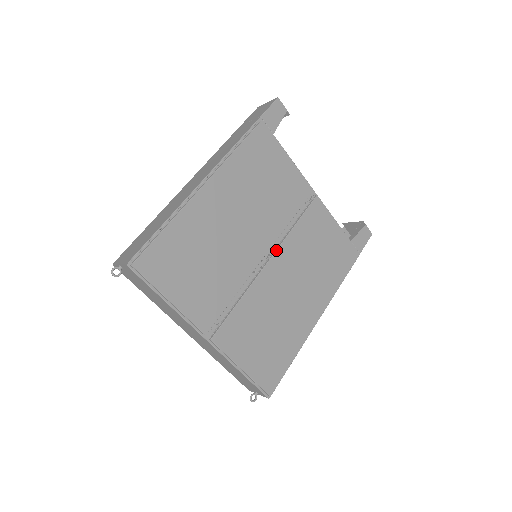
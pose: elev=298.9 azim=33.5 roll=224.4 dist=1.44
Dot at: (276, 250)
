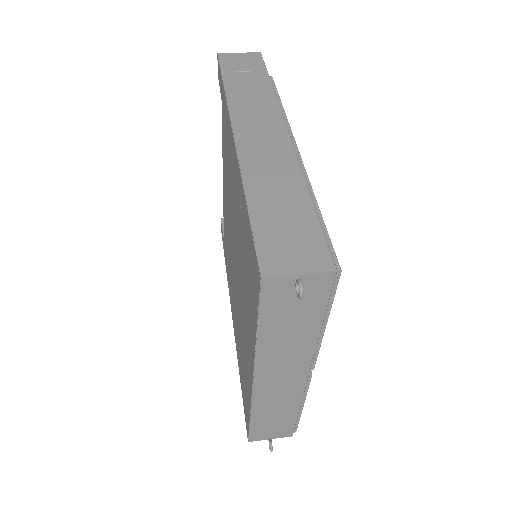
Dot at: occluded
